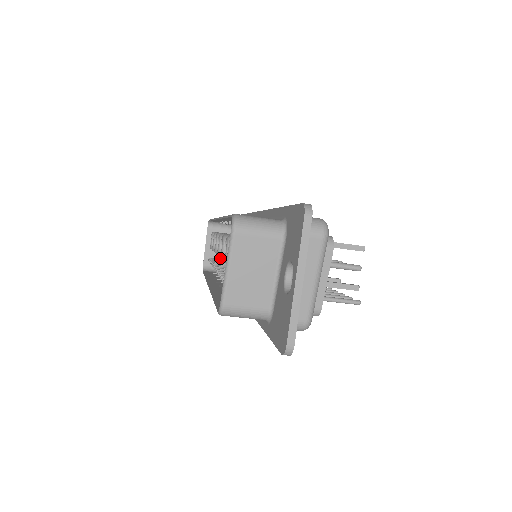
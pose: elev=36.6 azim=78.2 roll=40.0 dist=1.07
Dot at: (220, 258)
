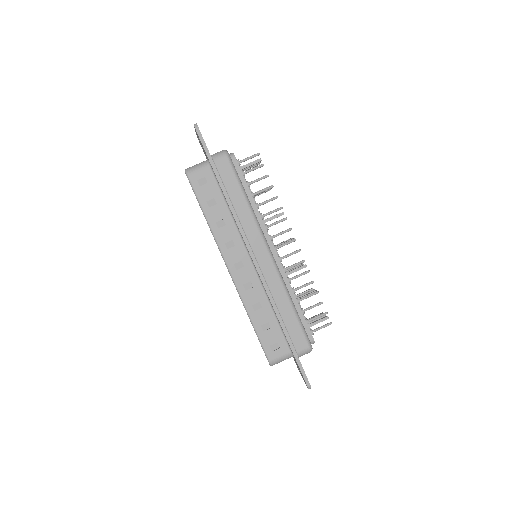
Dot at: occluded
